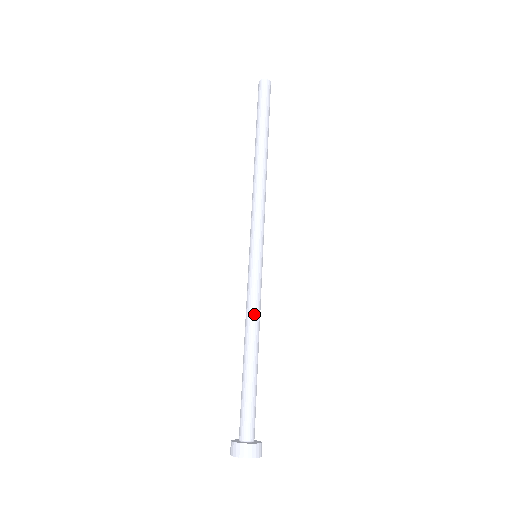
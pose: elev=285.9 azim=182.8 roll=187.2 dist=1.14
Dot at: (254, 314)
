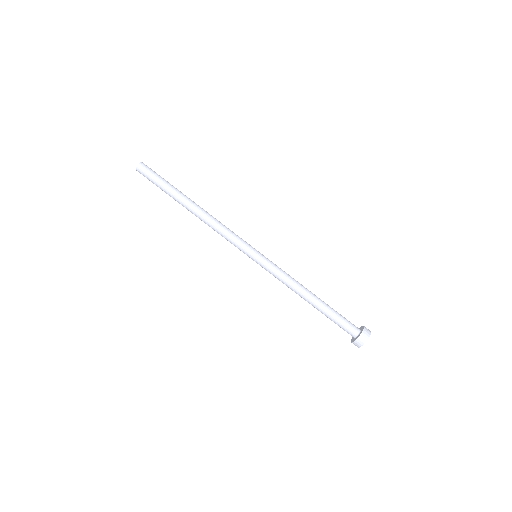
Dot at: (291, 282)
